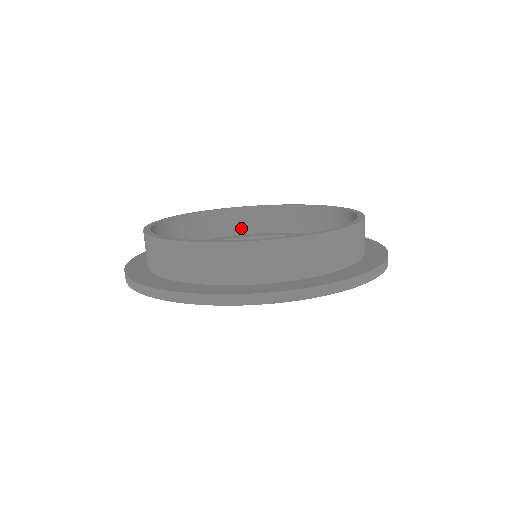
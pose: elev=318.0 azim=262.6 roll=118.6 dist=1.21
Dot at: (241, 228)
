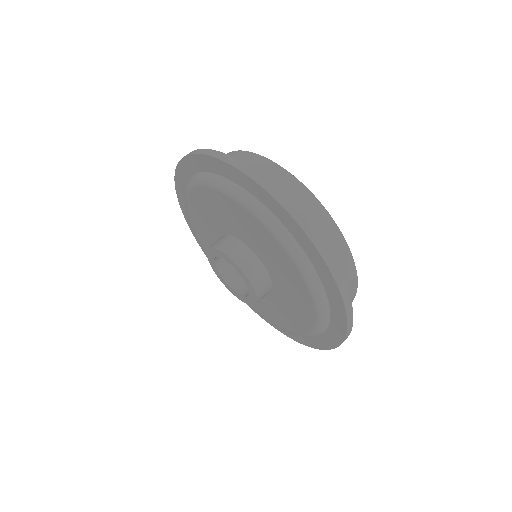
Dot at: occluded
